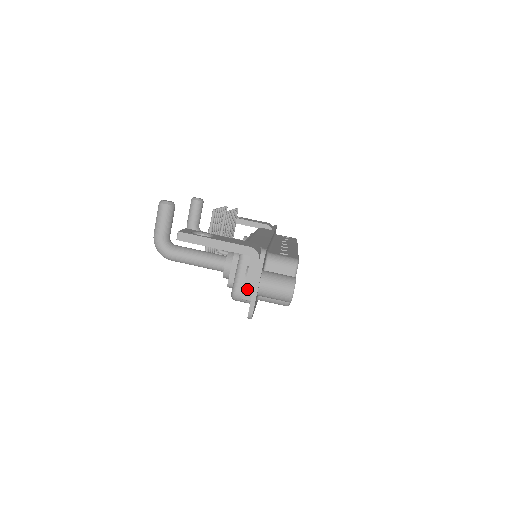
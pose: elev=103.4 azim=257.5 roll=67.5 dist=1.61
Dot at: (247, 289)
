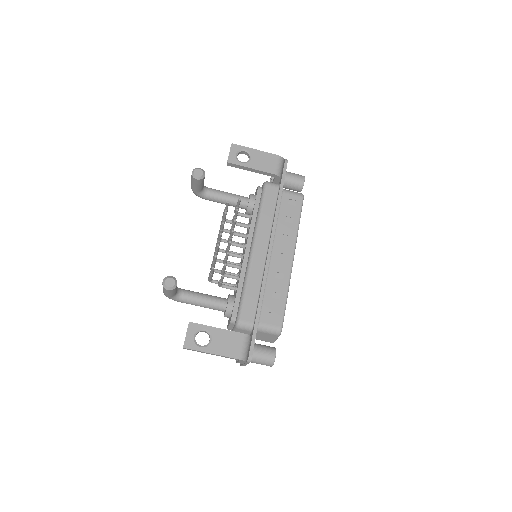
Dot at: occluded
